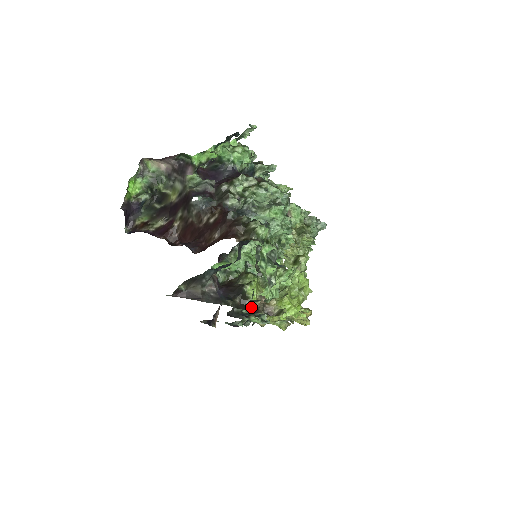
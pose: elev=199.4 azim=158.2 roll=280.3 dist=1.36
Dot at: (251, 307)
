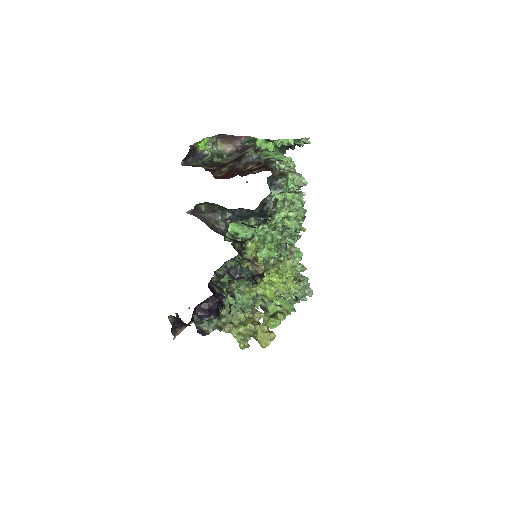
Dot at: (244, 257)
